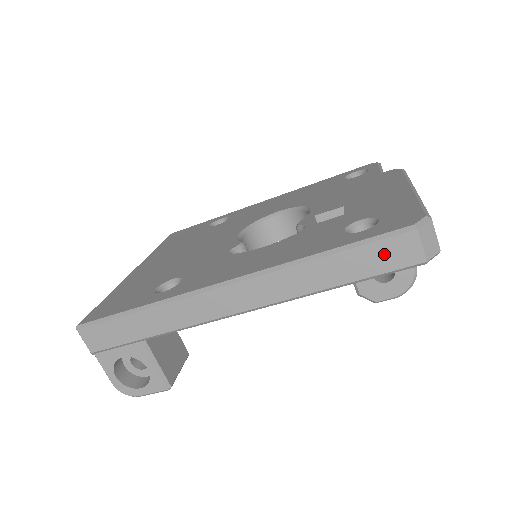
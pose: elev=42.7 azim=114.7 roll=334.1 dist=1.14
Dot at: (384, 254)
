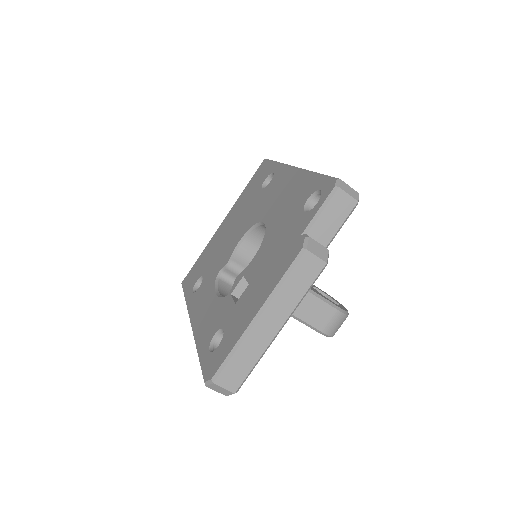
Dot at: occluded
